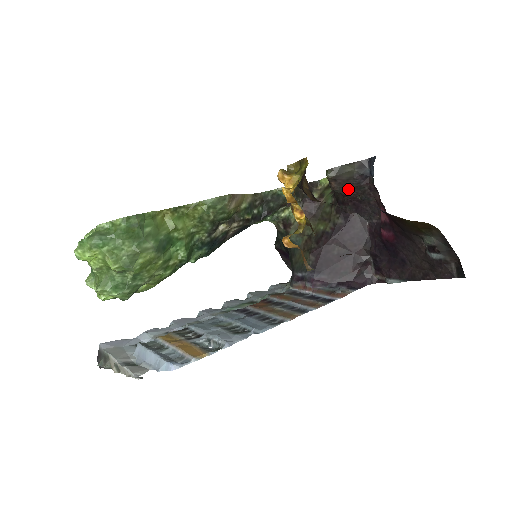
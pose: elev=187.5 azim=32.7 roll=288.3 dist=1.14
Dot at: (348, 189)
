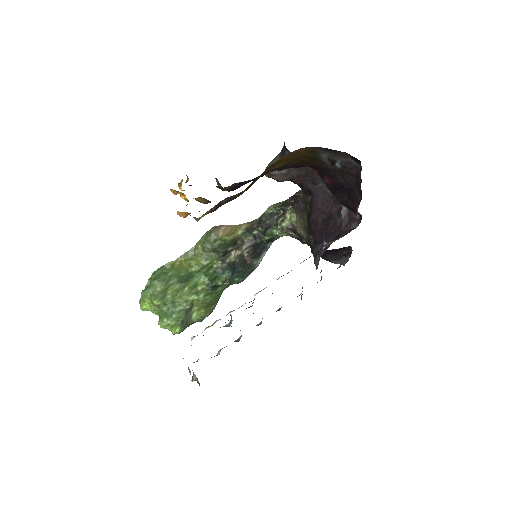
Dot at: (287, 174)
